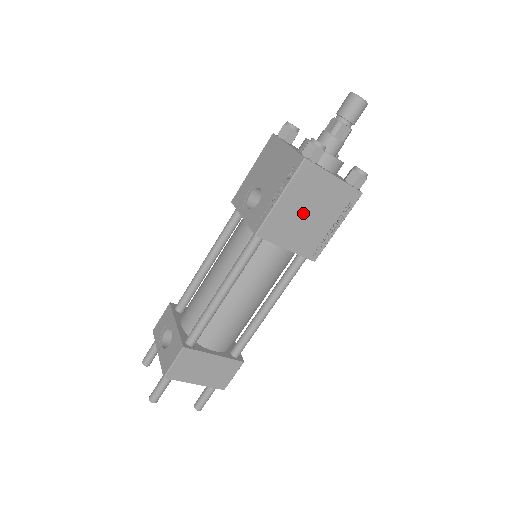
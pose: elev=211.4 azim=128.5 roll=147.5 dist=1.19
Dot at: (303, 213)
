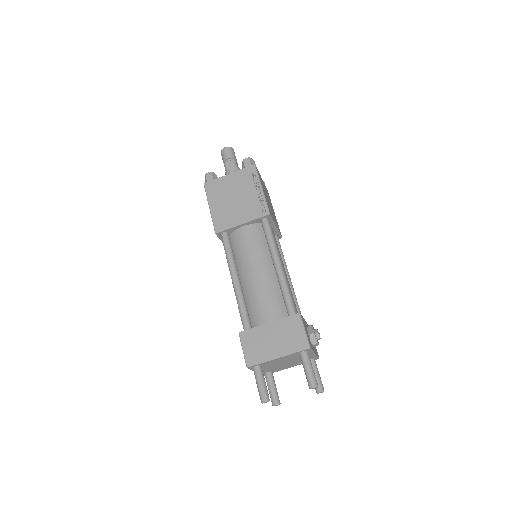
Dot at: (231, 202)
